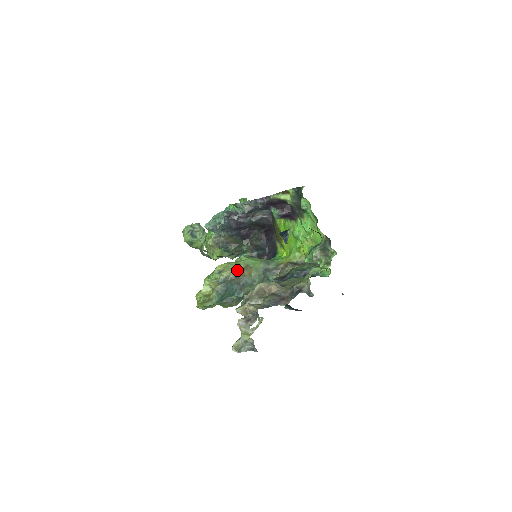
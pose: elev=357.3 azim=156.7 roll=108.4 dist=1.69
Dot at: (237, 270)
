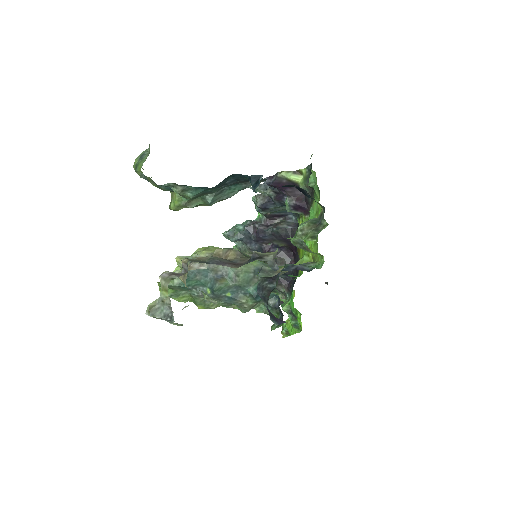
Dot at: occluded
